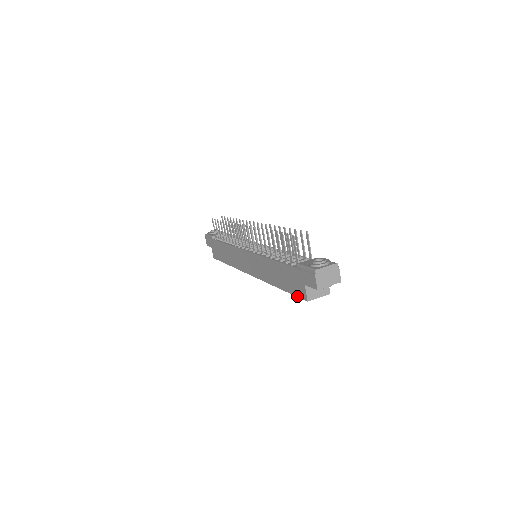
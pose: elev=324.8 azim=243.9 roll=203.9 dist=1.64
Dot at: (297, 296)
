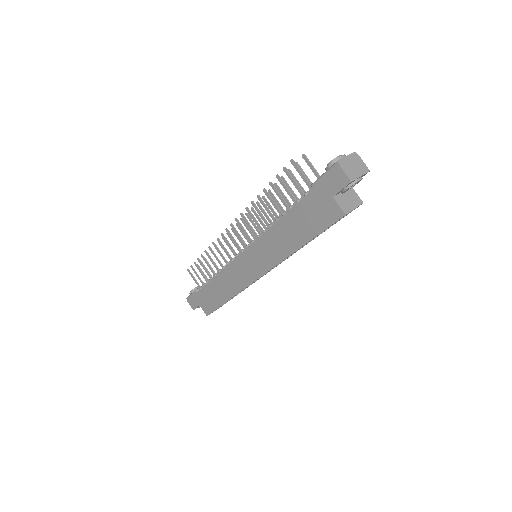
Dot at: (329, 225)
